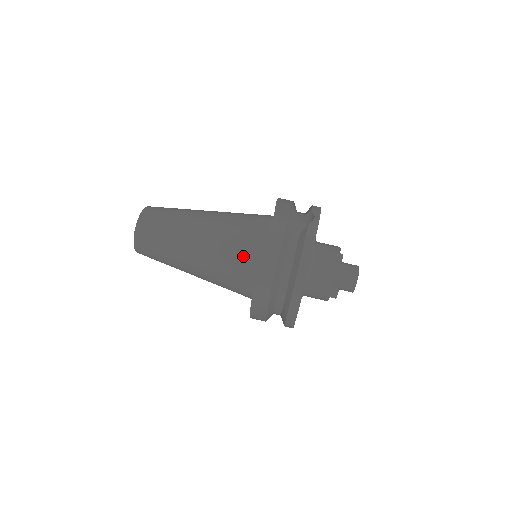
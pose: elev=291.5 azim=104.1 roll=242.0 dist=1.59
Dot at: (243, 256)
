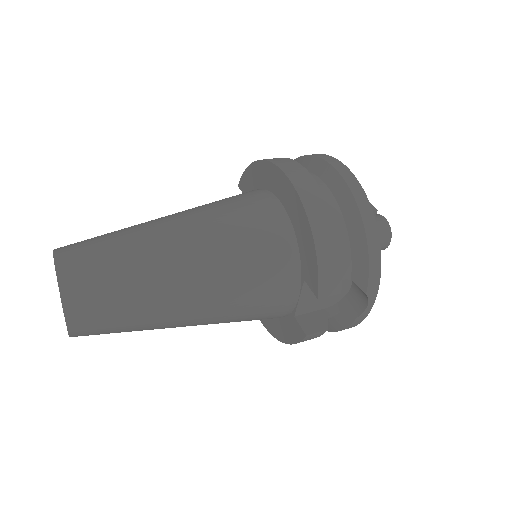
Dot at: (236, 195)
